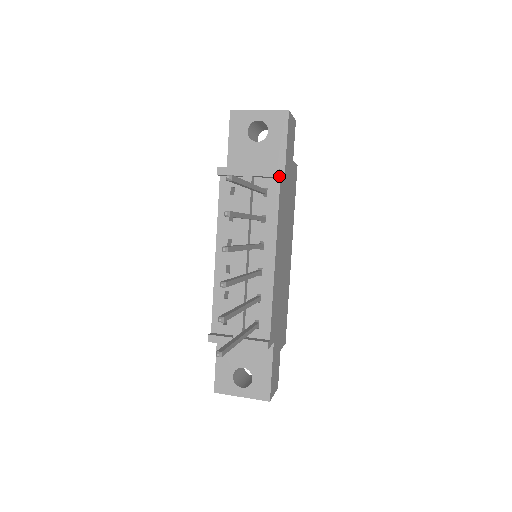
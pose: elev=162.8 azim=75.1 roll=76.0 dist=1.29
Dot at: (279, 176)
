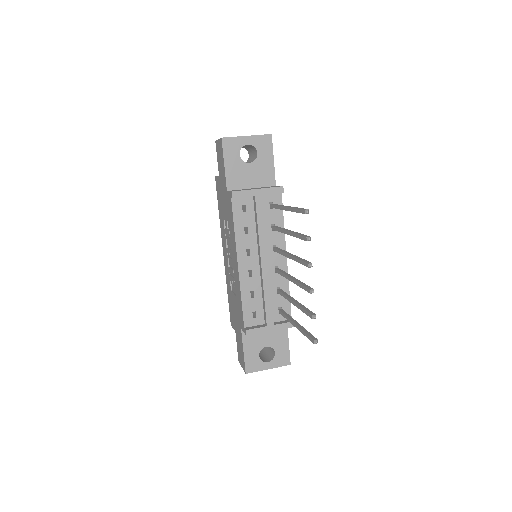
Dot at: (283, 192)
